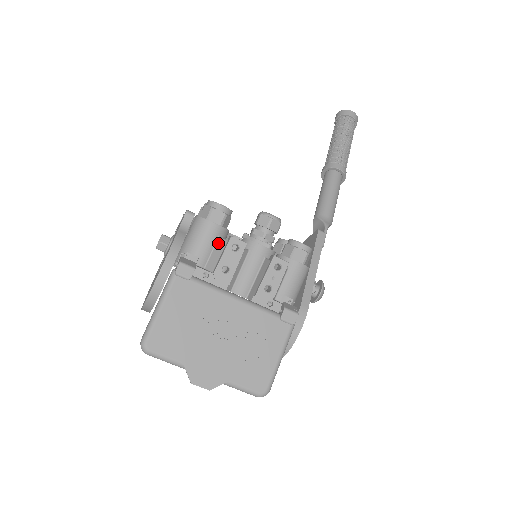
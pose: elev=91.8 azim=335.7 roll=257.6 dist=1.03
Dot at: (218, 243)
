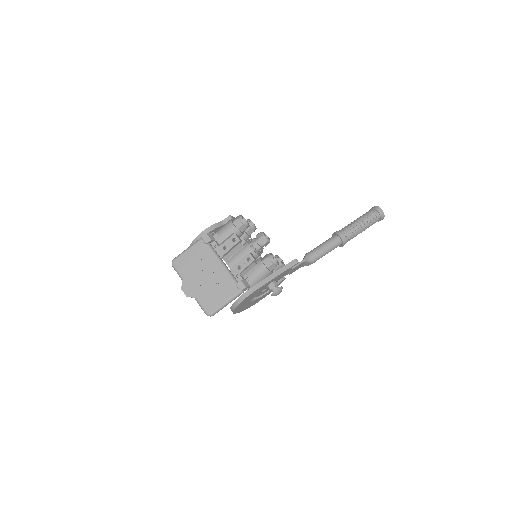
Dot at: (231, 235)
